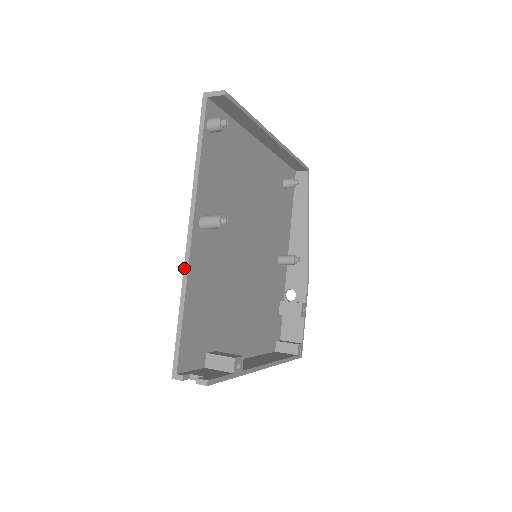
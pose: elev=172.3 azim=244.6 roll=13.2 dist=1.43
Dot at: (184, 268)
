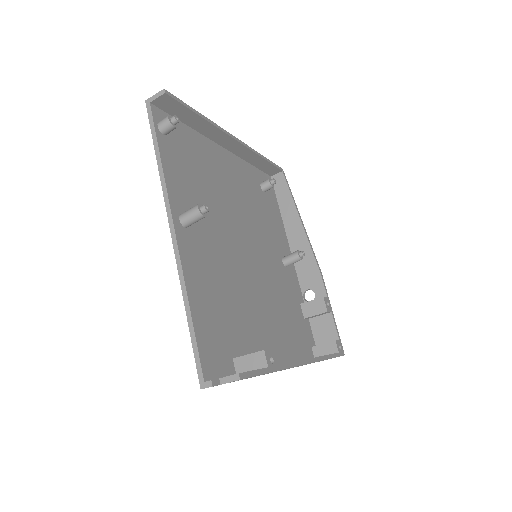
Dot at: (178, 268)
